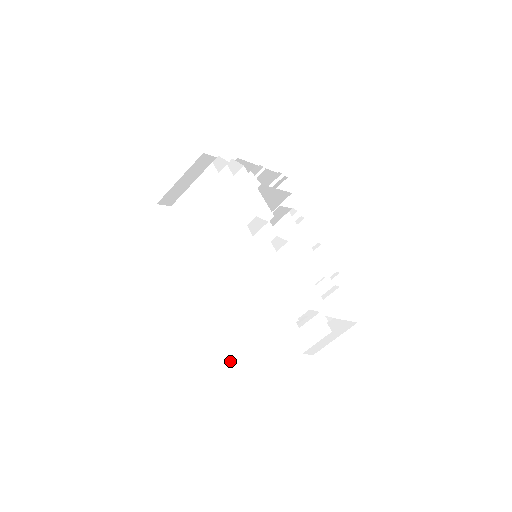
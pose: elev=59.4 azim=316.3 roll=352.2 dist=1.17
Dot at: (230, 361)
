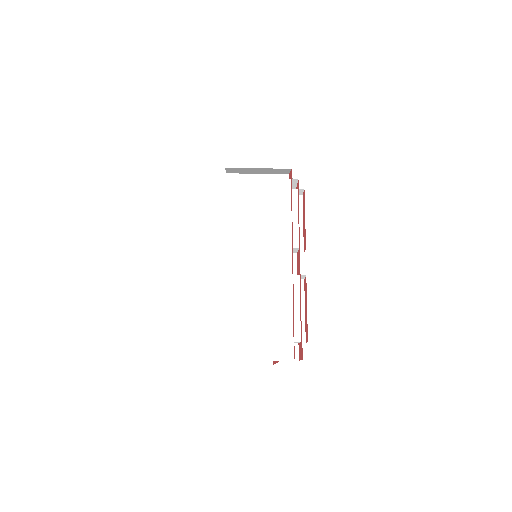
Dot at: (223, 336)
